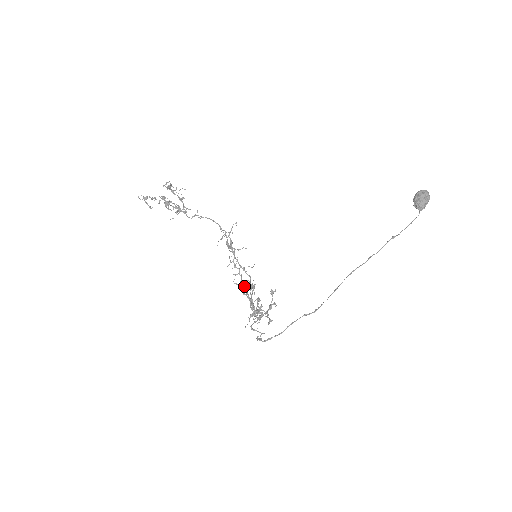
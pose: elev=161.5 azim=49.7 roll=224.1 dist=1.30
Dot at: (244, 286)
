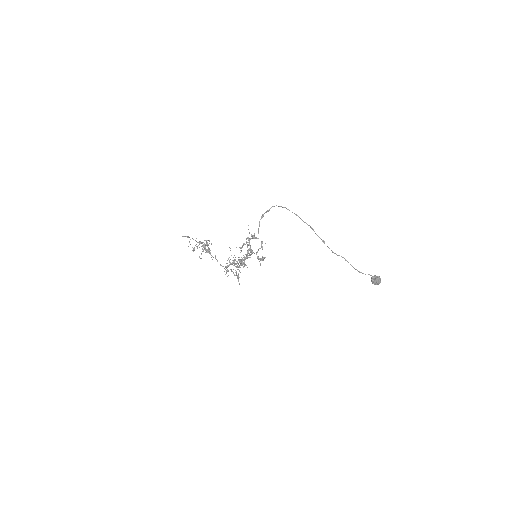
Dot at: (234, 264)
